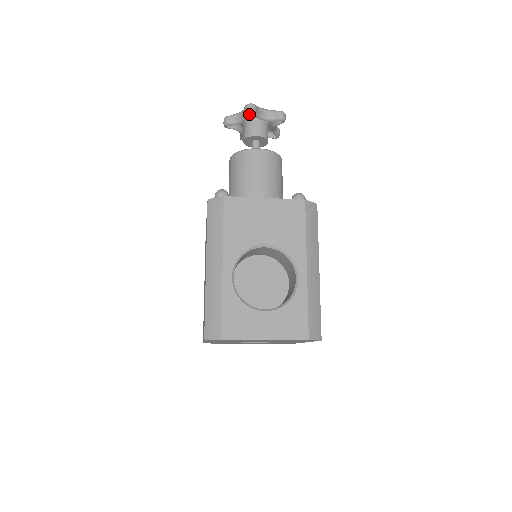
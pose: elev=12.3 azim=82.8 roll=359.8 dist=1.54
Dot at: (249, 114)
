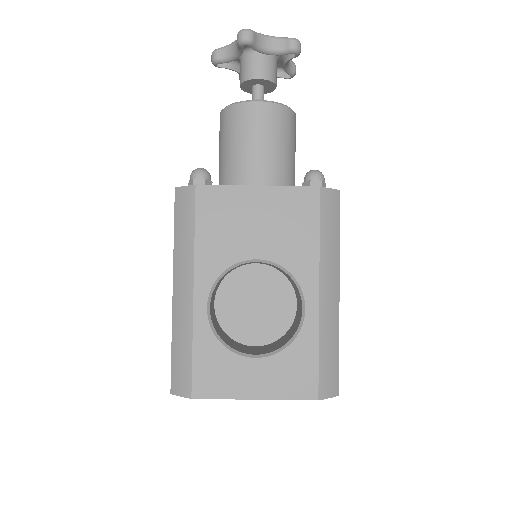
Dot at: (246, 45)
